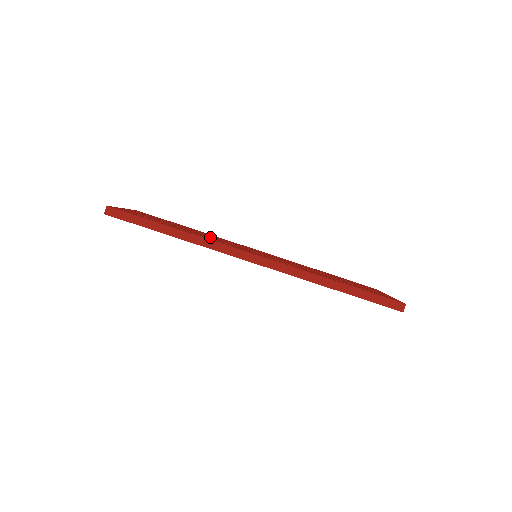
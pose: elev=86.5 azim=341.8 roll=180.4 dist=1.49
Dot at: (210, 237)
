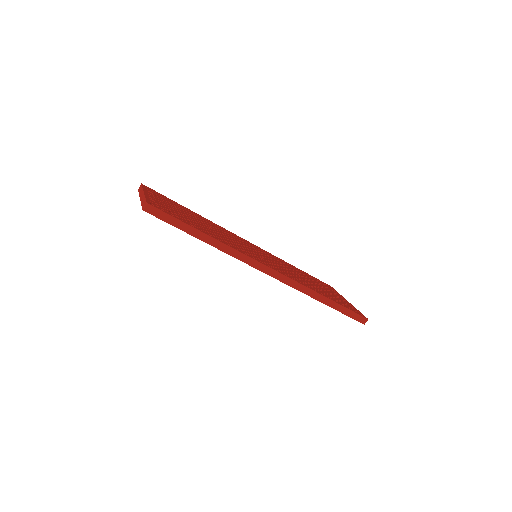
Dot at: (224, 236)
